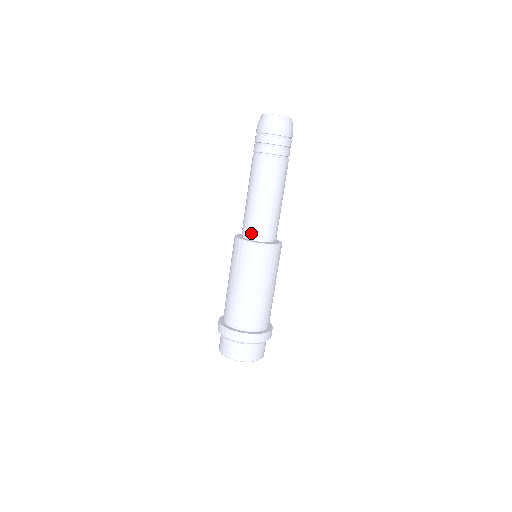
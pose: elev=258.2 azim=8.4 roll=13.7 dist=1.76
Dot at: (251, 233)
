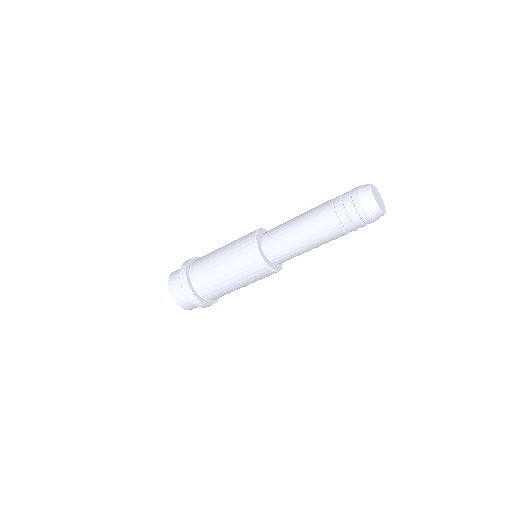
Dot at: (268, 248)
